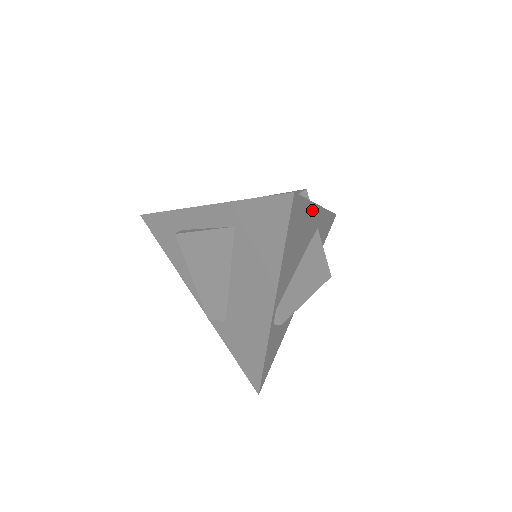
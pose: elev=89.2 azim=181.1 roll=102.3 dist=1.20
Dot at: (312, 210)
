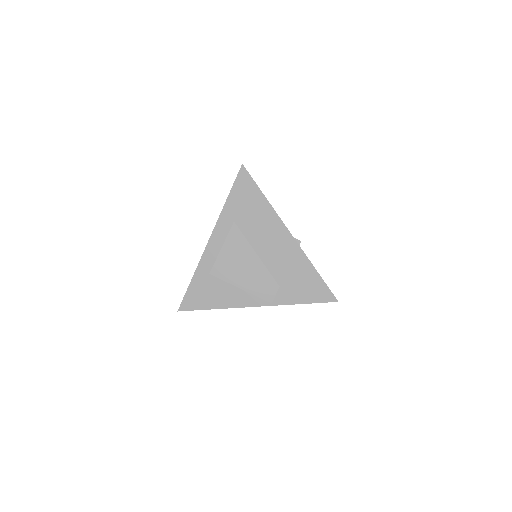
Dot at: occluded
